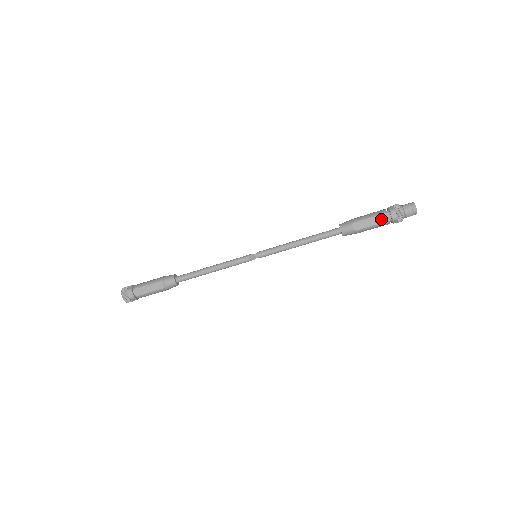
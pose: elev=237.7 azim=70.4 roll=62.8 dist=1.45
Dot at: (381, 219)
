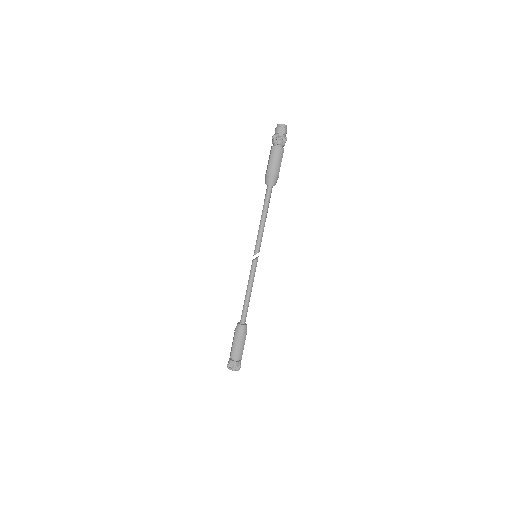
Dot at: (270, 152)
